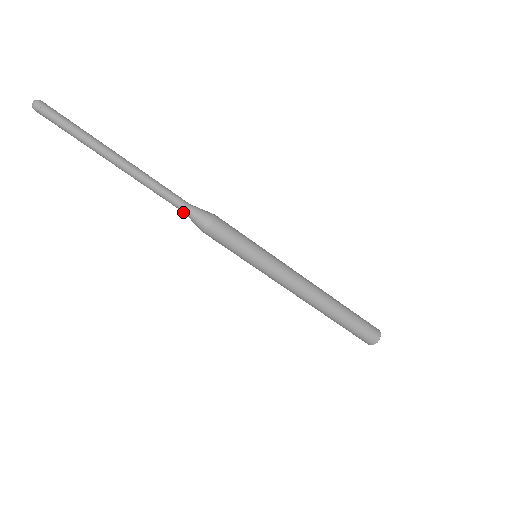
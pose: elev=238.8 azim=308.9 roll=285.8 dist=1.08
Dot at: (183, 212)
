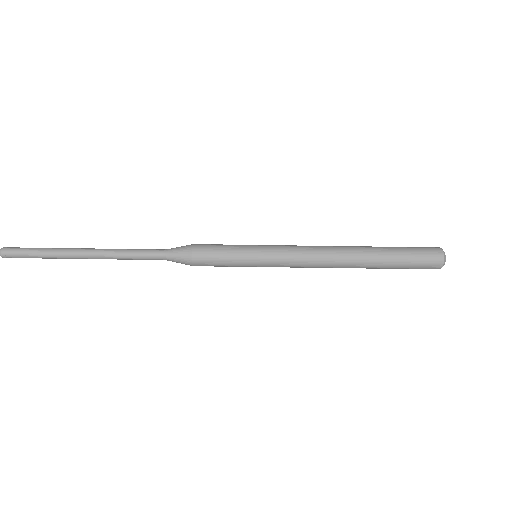
Dot at: (164, 257)
